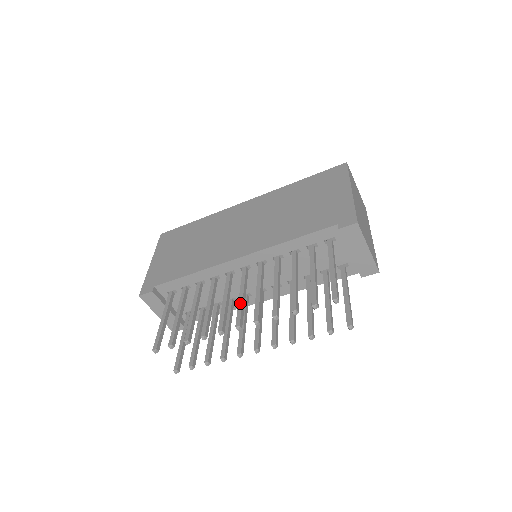
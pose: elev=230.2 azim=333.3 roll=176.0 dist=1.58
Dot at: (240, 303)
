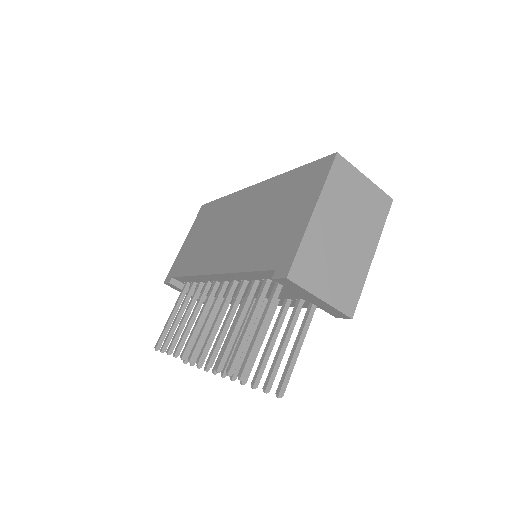
Dot at: (201, 330)
